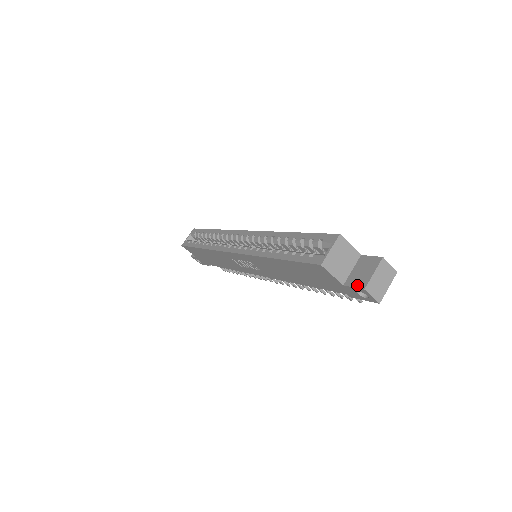
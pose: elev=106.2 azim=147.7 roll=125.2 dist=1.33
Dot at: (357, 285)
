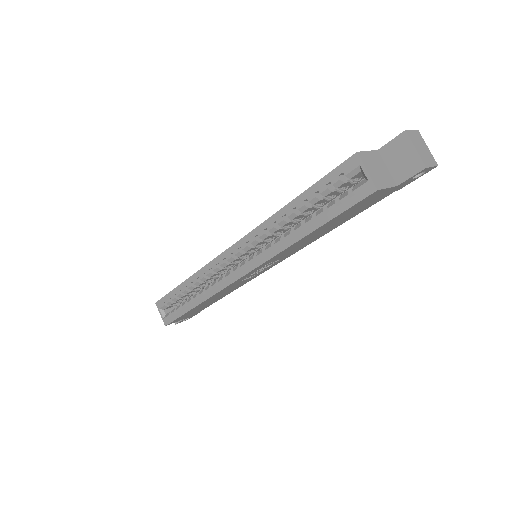
Dot at: (413, 172)
